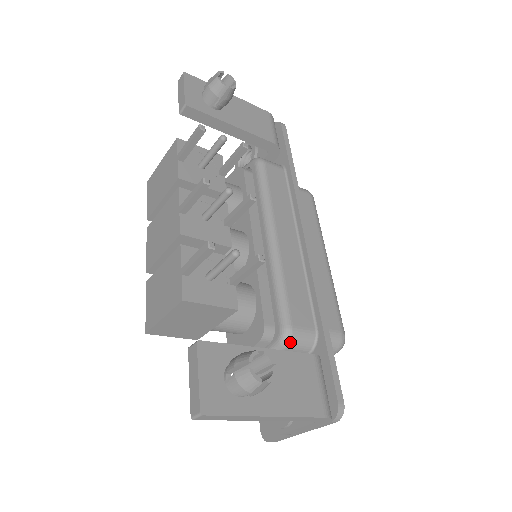
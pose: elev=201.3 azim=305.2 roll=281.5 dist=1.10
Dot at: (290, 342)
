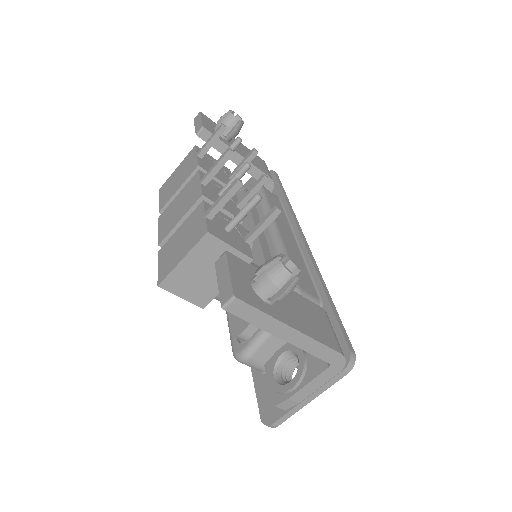
Dot at: occluded
